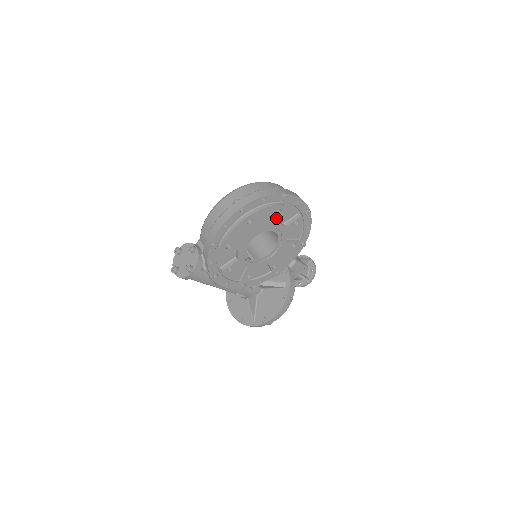
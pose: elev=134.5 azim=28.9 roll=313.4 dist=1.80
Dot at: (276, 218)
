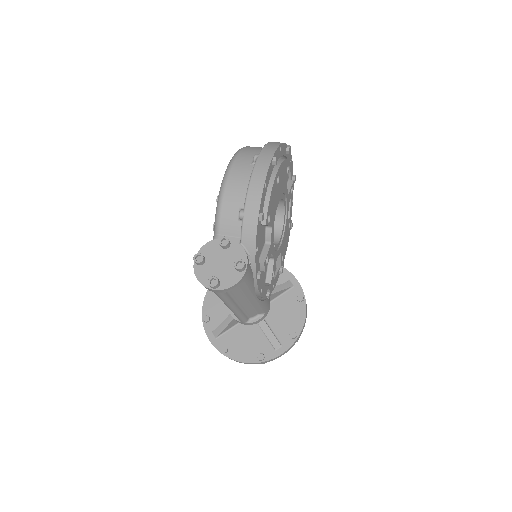
Dot at: (286, 179)
